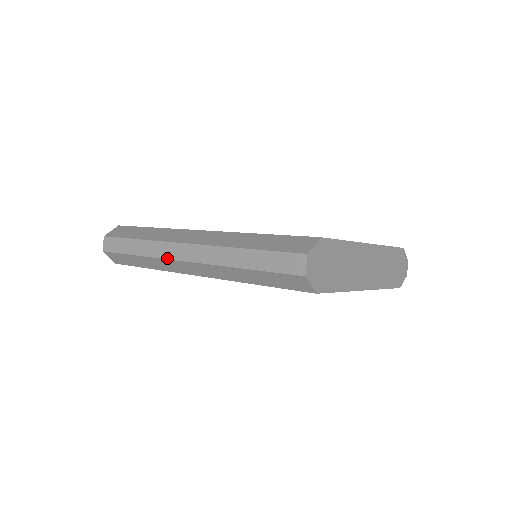
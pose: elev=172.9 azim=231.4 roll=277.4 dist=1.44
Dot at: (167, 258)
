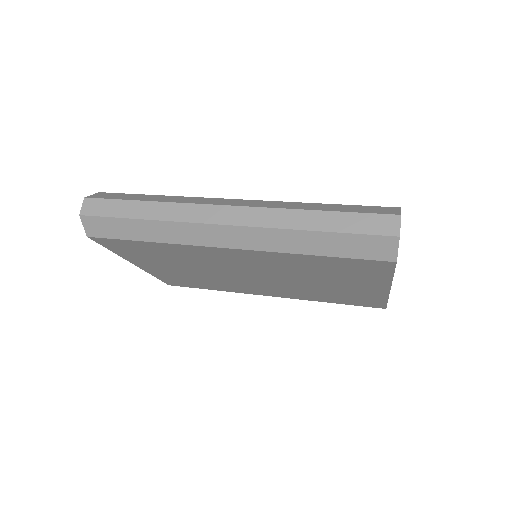
Dot at: (196, 221)
